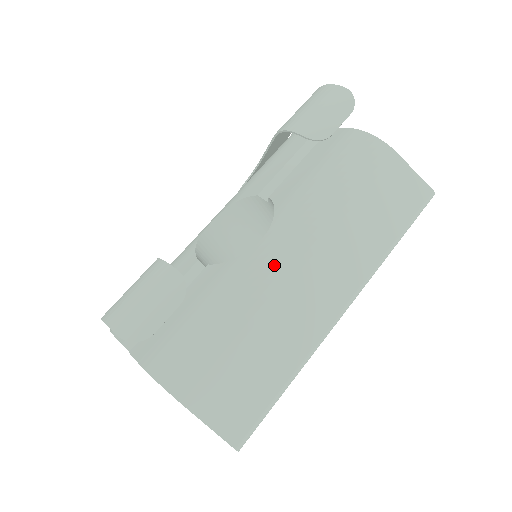
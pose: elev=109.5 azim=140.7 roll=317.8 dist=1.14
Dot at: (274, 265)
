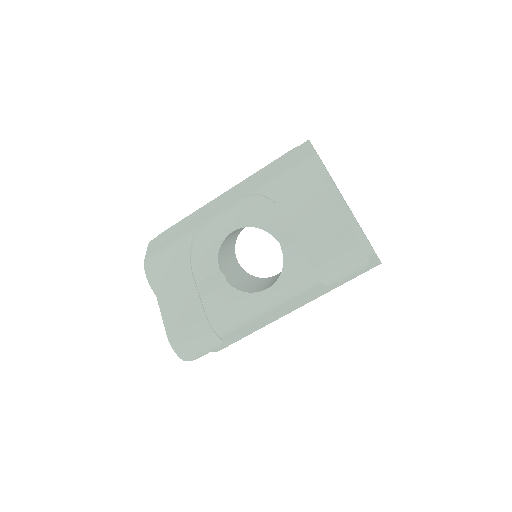
Dot at: (268, 305)
